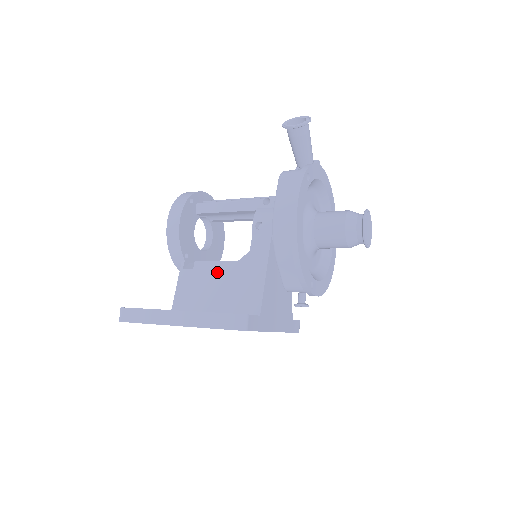
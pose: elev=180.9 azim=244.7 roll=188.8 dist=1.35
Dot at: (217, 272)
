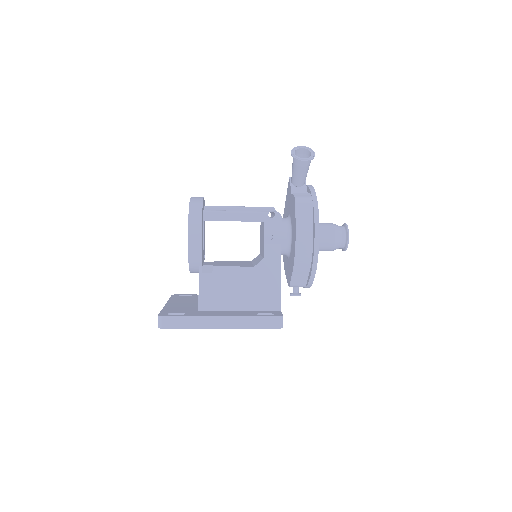
Dot at: (237, 276)
